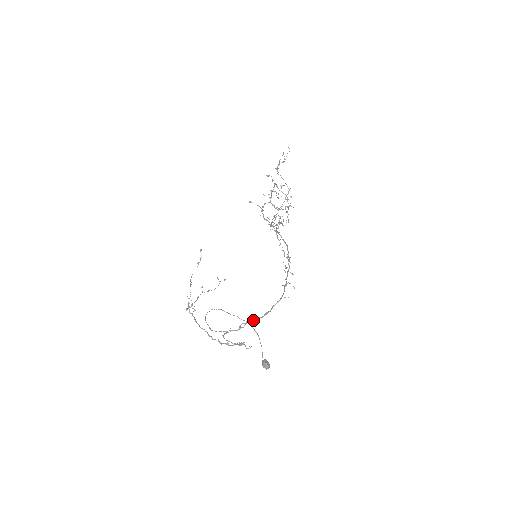
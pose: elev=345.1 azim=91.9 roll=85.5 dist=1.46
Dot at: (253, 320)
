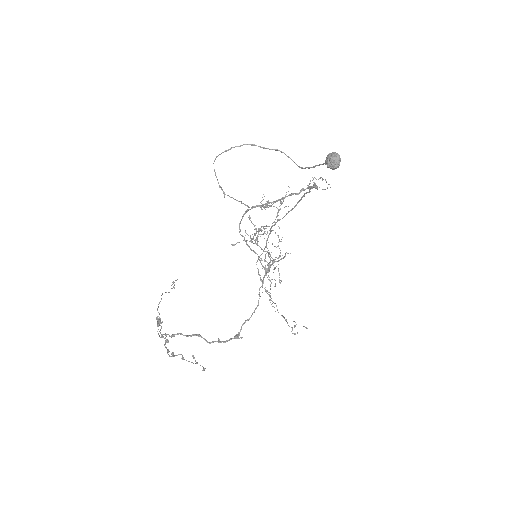
Dot at: (285, 197)
